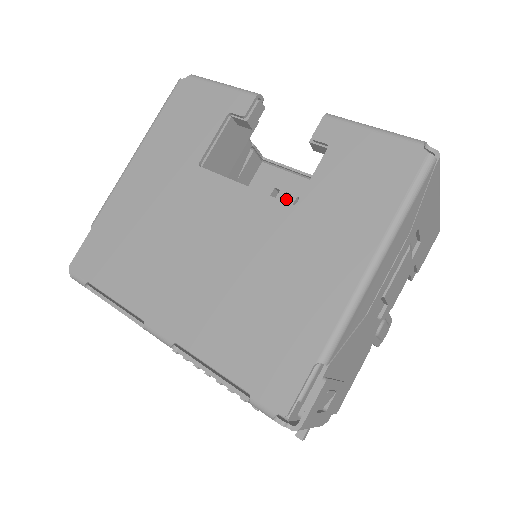
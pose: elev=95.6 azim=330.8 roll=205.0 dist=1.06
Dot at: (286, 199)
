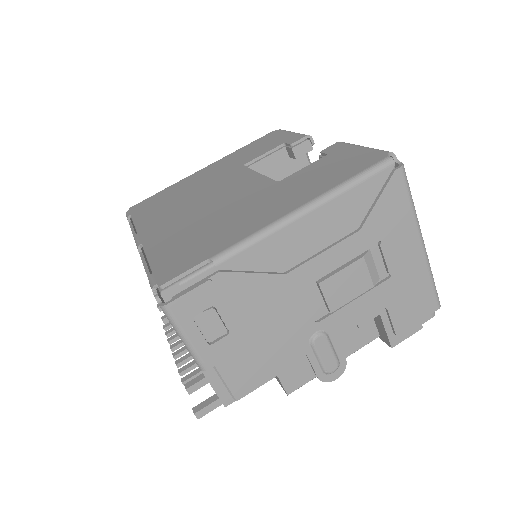
Dot at: occluded
